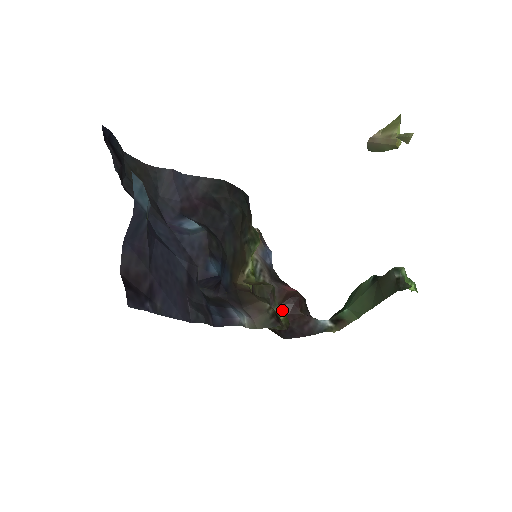
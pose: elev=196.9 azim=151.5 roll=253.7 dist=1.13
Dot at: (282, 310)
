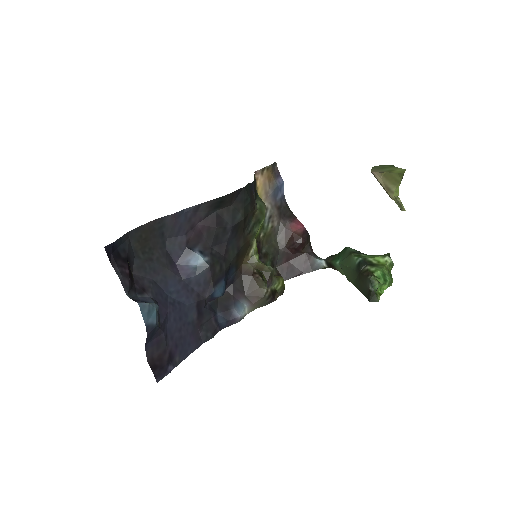
Dot at: (279, 280)
